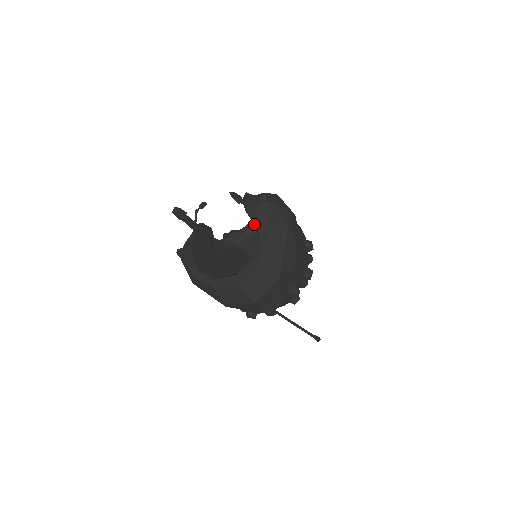
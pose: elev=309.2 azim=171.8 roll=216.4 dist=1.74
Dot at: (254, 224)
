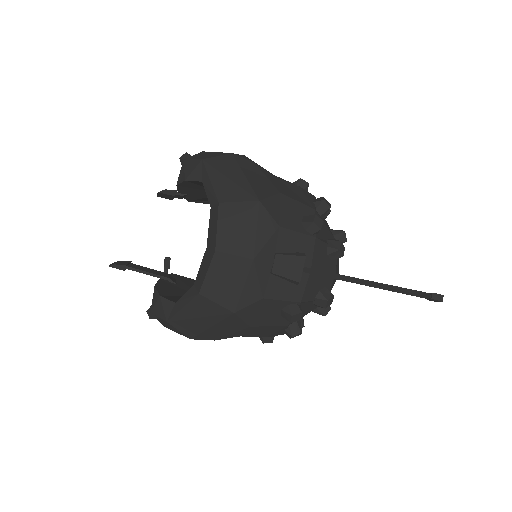
Dot at: (188, 180)
